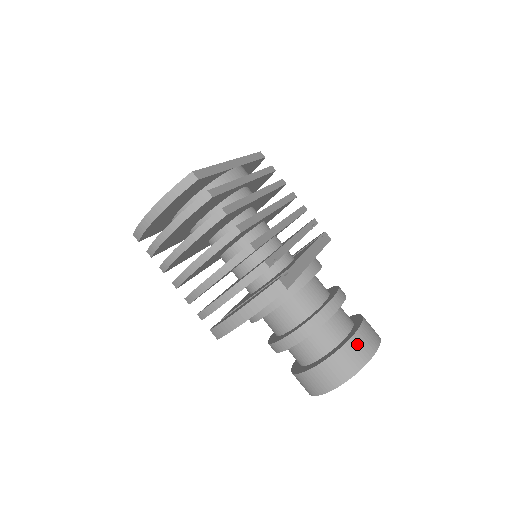
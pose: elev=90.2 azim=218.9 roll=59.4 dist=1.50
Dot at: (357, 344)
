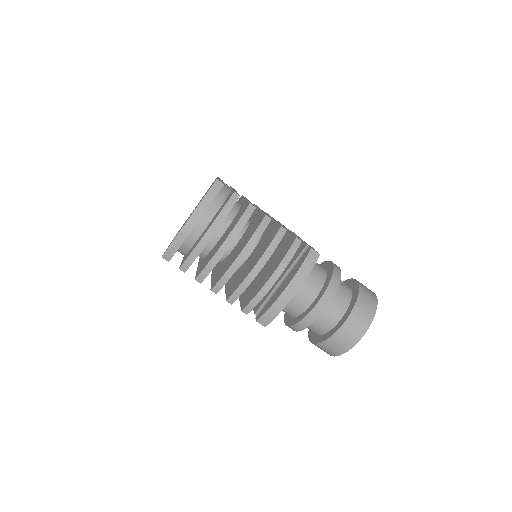
Dot at: (365, 294)
